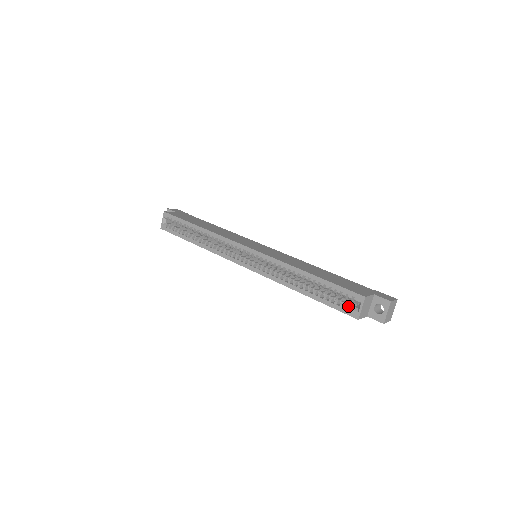
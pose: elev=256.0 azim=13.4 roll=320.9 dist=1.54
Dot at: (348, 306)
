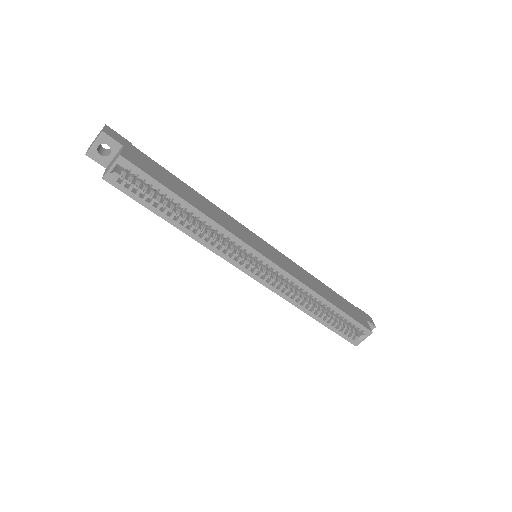
Dot at: (353, 336)
